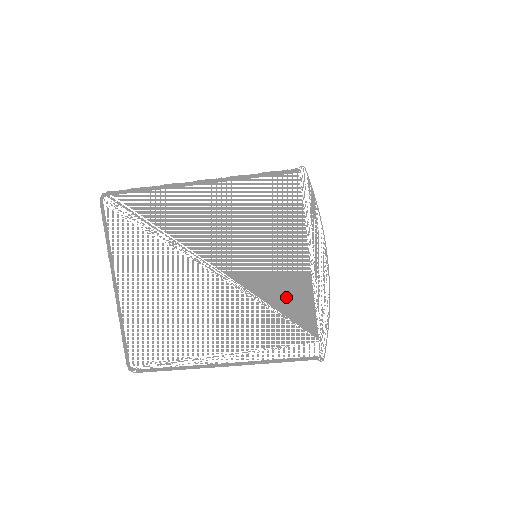
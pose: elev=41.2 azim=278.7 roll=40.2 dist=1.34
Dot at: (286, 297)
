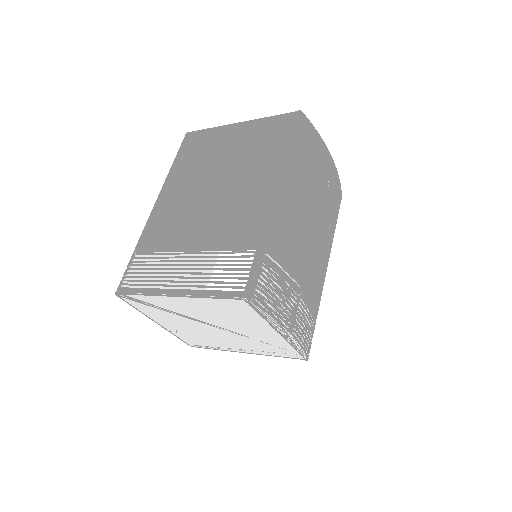
Dot at: (268, 340)
